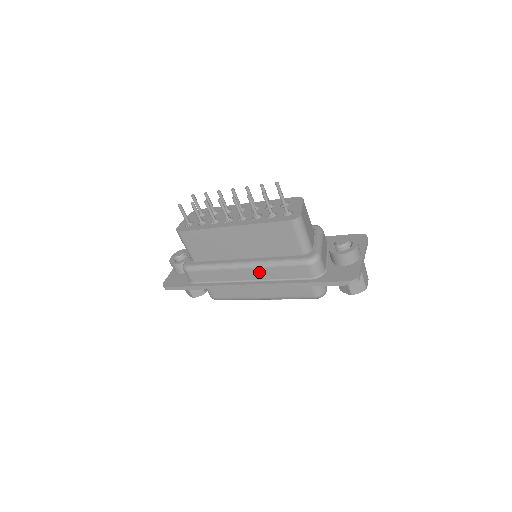
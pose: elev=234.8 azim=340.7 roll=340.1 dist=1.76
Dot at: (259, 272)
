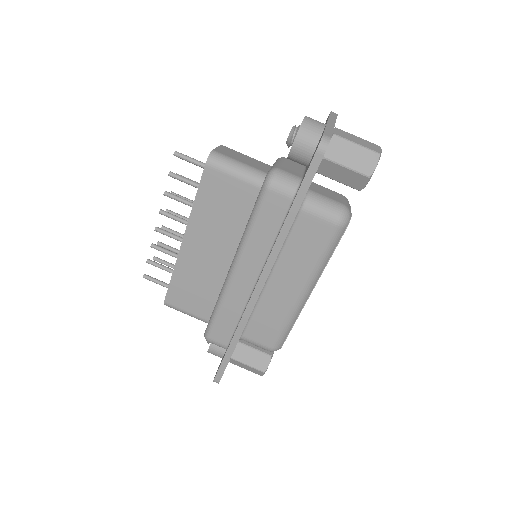
Dot at: (249, 259)
